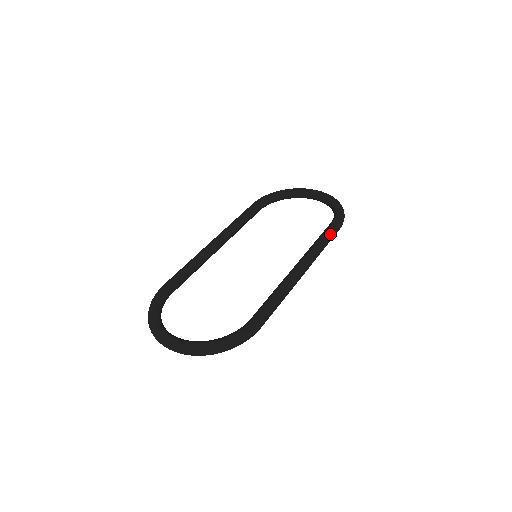
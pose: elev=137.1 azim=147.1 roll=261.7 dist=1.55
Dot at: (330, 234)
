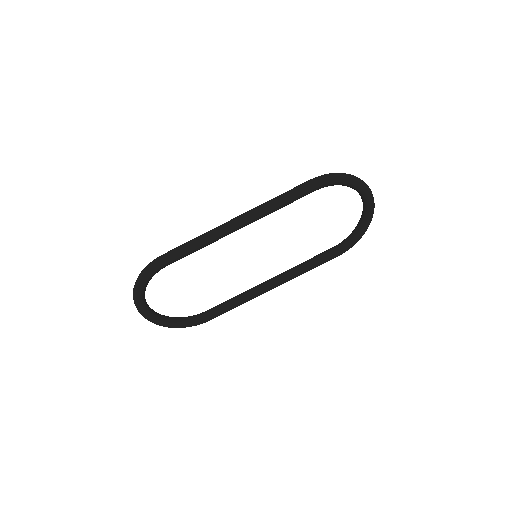
Dot at: occluded
